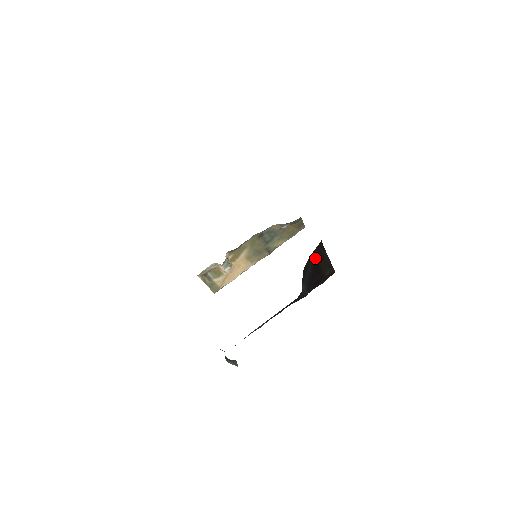
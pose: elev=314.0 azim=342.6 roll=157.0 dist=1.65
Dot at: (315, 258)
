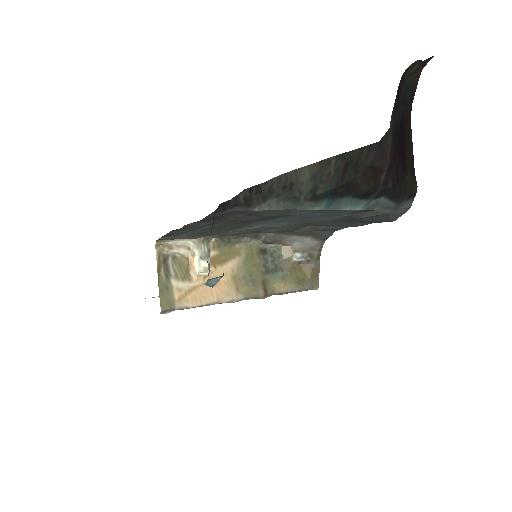
Dot at: (403, 116)
